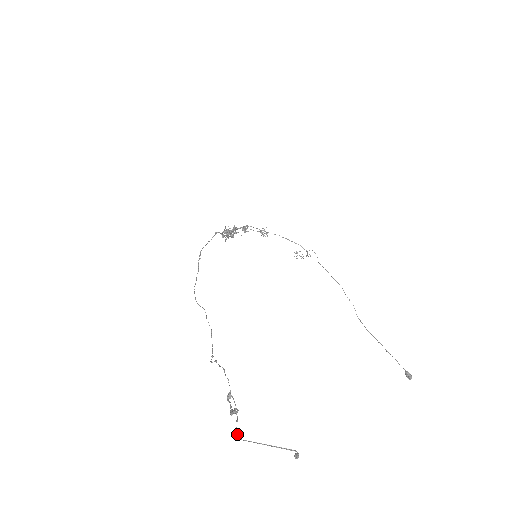
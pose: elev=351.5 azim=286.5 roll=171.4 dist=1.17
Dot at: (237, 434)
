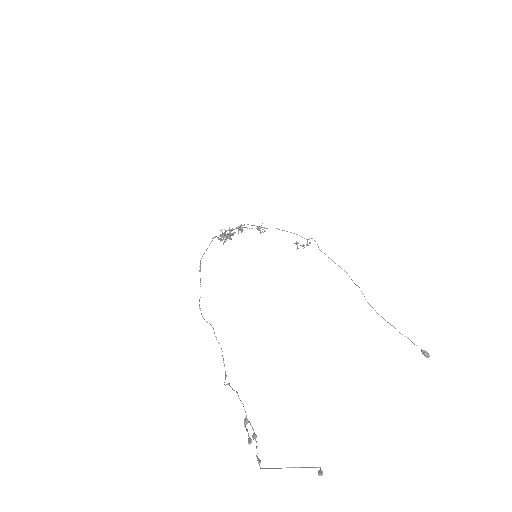
Dot at: (258, 463)
